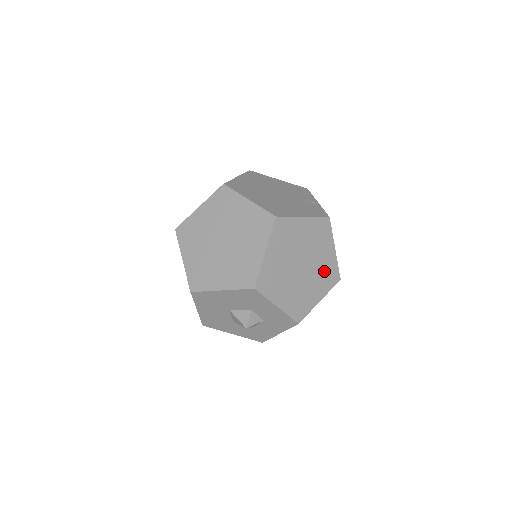
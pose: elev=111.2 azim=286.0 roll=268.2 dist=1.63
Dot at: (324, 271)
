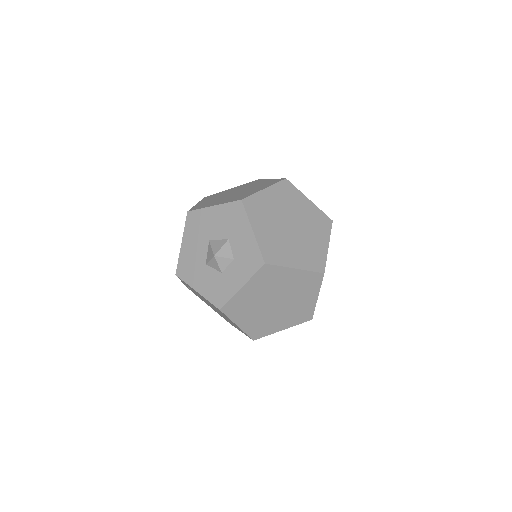
Dot at: (310, 251)
